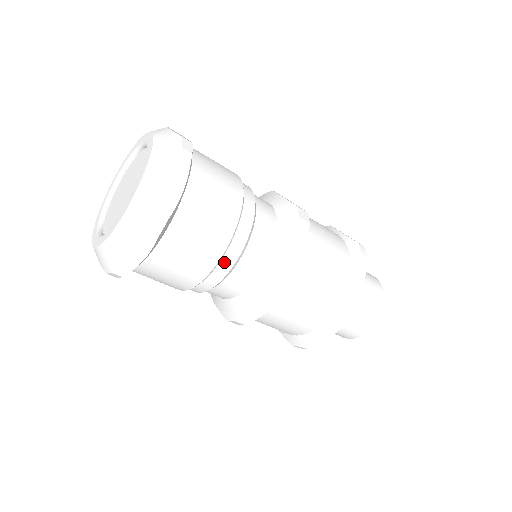
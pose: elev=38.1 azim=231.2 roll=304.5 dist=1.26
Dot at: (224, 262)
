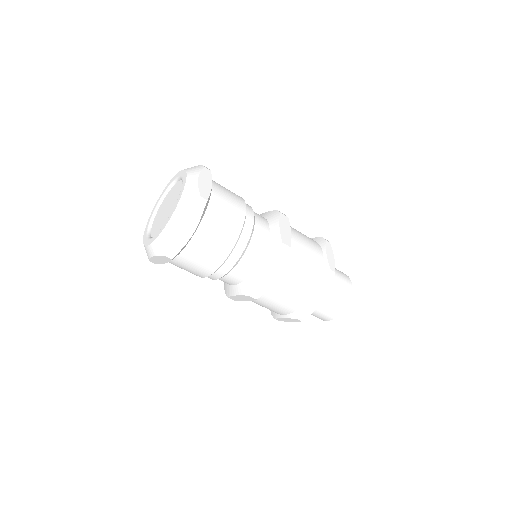
Dot at: (218, 272)
